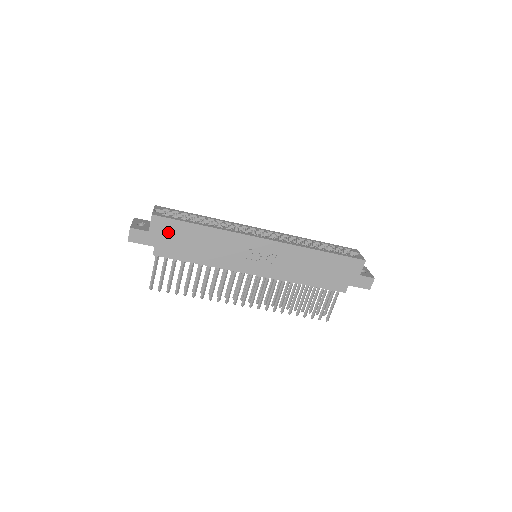
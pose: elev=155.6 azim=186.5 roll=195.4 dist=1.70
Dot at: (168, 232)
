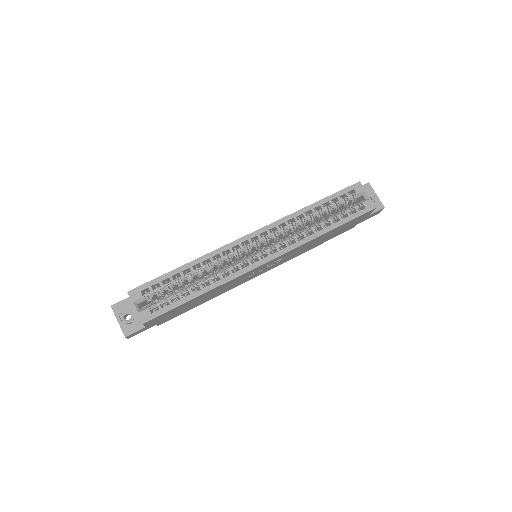
Dot at: (165, 316)
